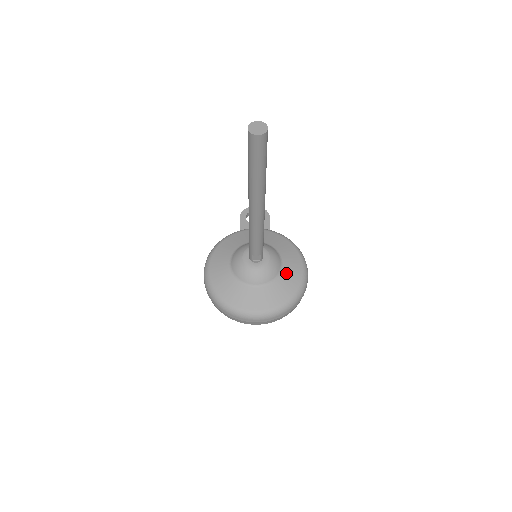
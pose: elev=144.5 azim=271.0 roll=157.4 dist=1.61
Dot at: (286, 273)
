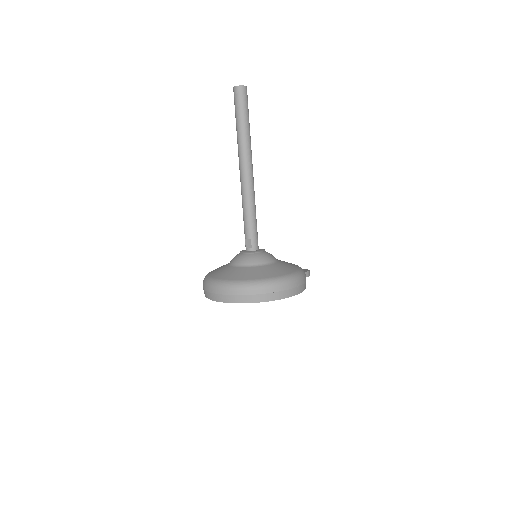
Dot at: (270, 267)
